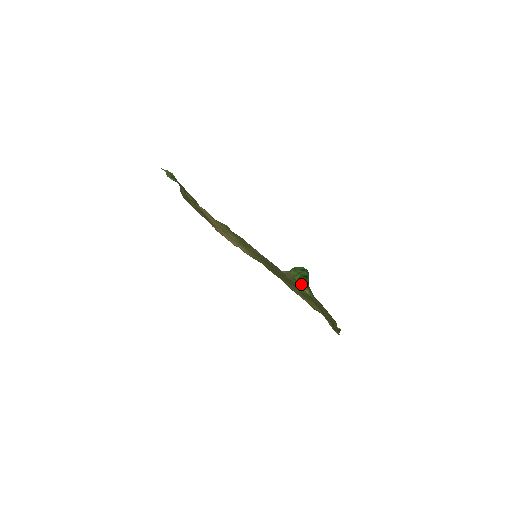
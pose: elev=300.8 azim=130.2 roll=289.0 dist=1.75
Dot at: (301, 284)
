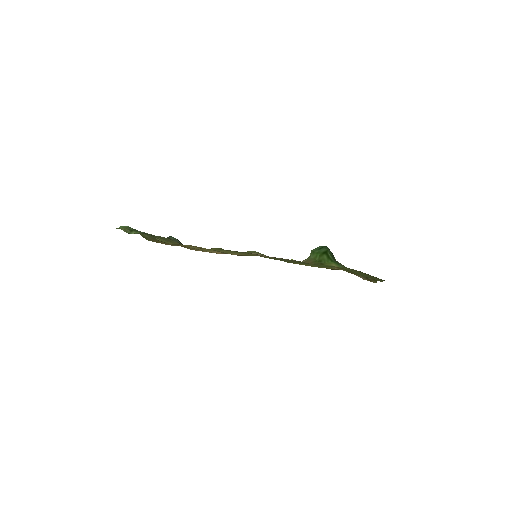
Dot at: (324, 261)
